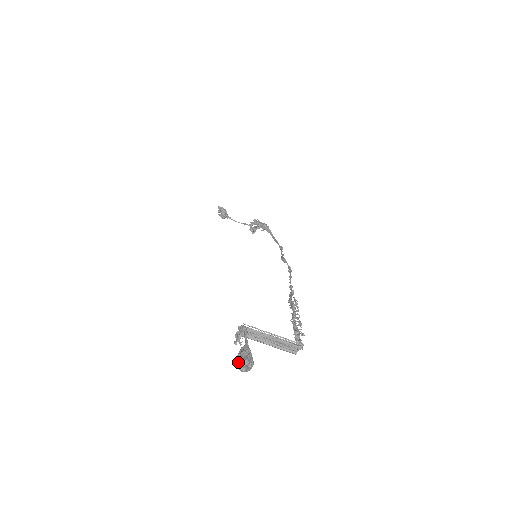
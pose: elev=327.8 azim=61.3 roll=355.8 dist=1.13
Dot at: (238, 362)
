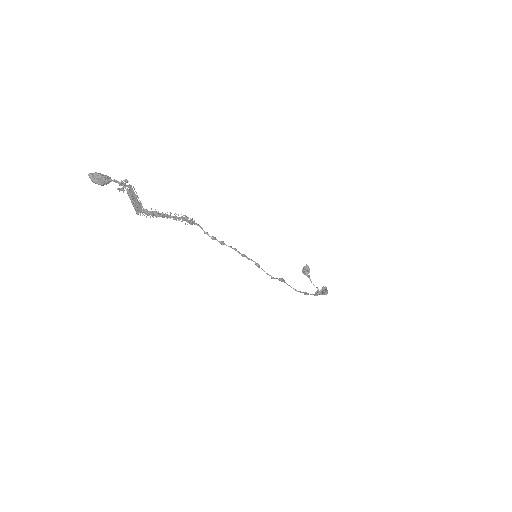
Dot at: (93, 173)
